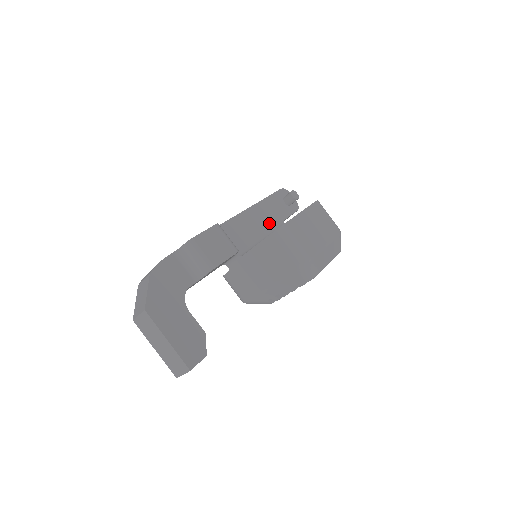
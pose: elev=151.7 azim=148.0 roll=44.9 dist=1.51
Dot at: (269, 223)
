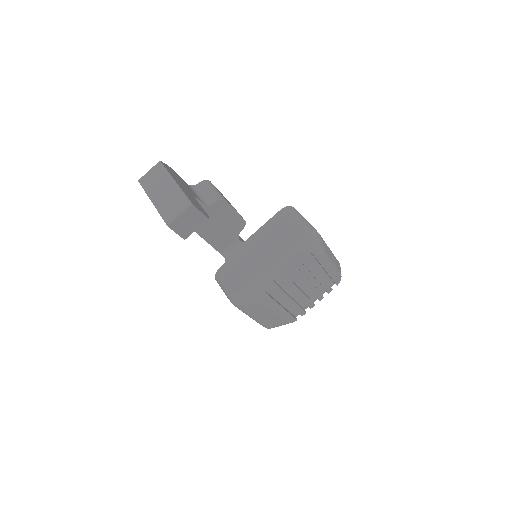
Dot at: occluded
